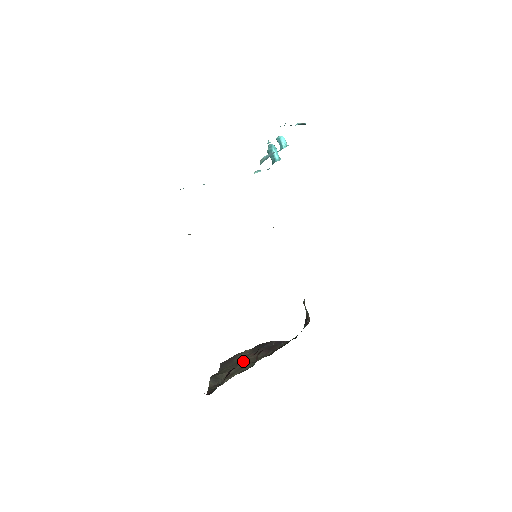
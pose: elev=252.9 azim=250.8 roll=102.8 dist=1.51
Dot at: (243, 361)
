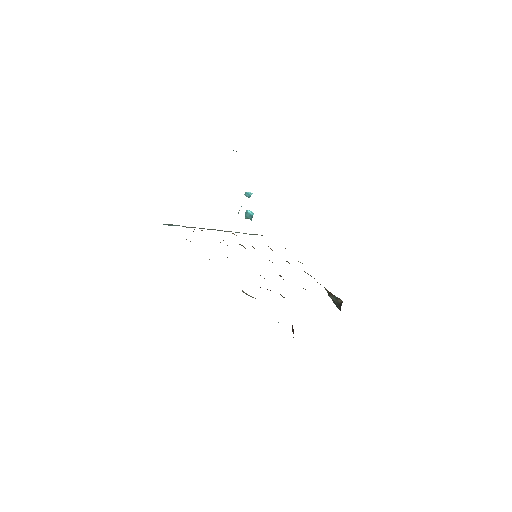
Dot at: occluded
